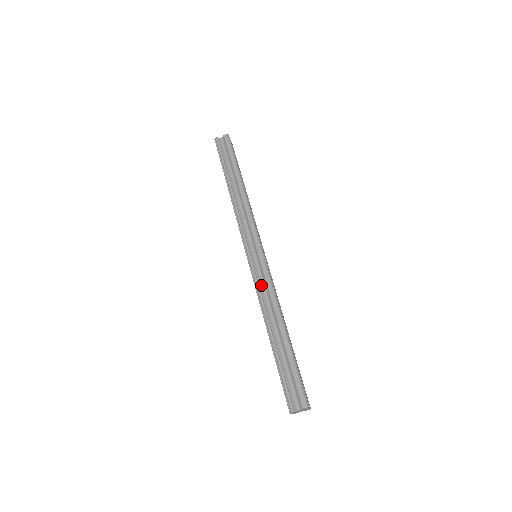
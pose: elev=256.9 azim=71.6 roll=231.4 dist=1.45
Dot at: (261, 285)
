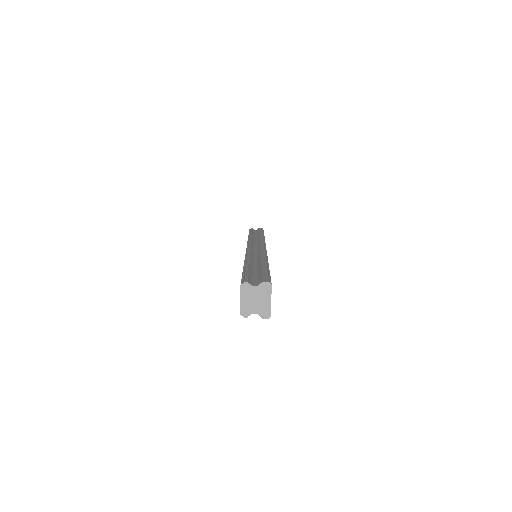
Dot at: (253, 253)
